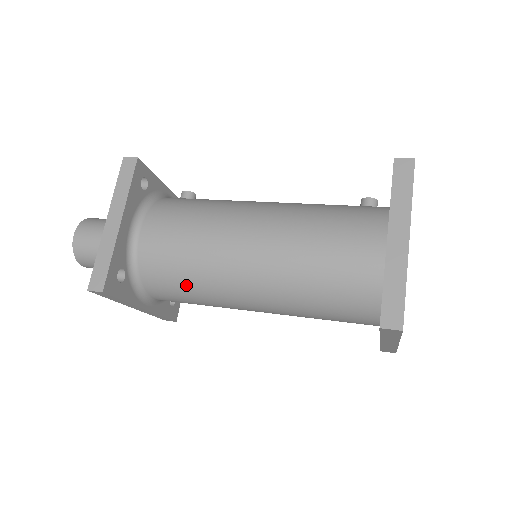
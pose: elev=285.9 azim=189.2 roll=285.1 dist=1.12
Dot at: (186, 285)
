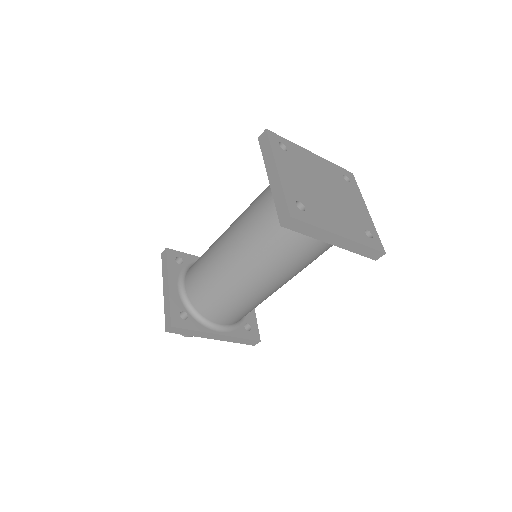
Dot at: (219, 298)
